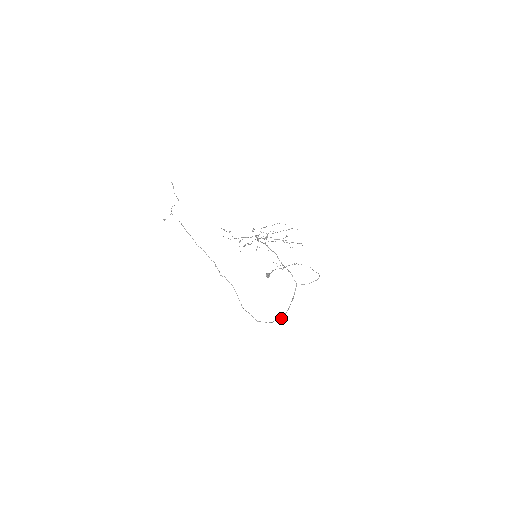
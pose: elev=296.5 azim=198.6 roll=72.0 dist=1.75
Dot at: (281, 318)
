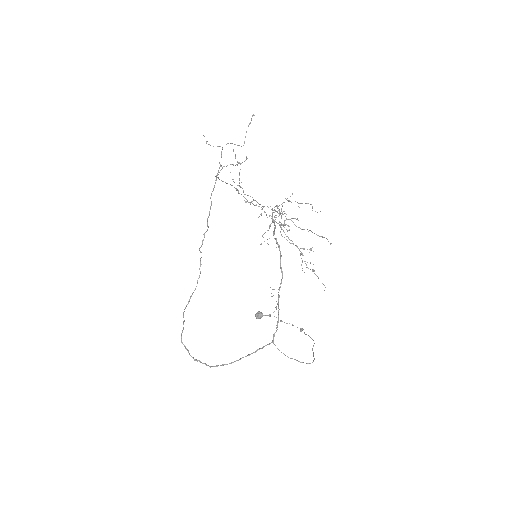
Dot at: occluded
